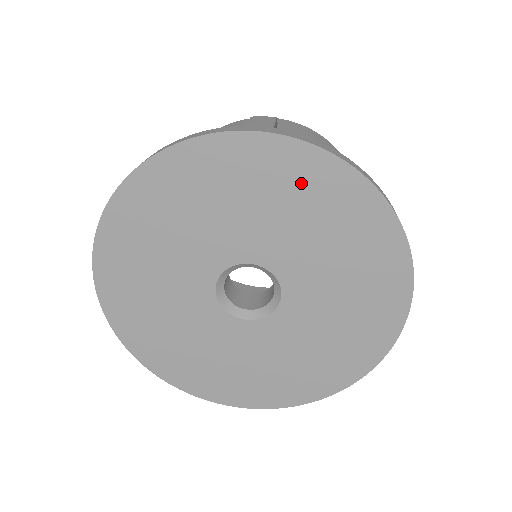
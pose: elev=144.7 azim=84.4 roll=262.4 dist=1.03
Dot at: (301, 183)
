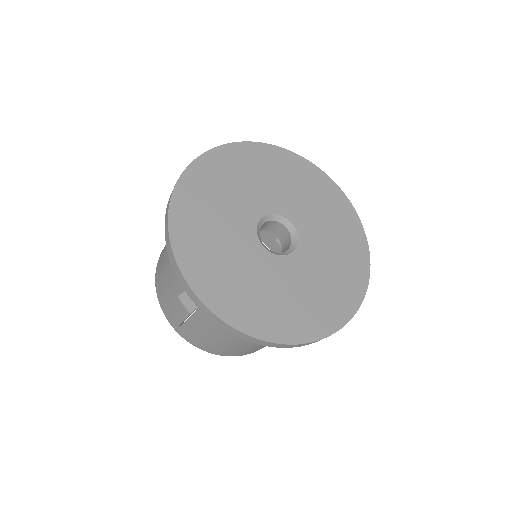
Dot at: (251, 161)
